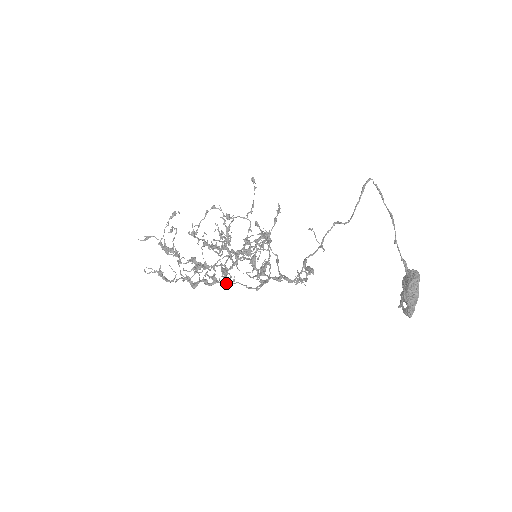
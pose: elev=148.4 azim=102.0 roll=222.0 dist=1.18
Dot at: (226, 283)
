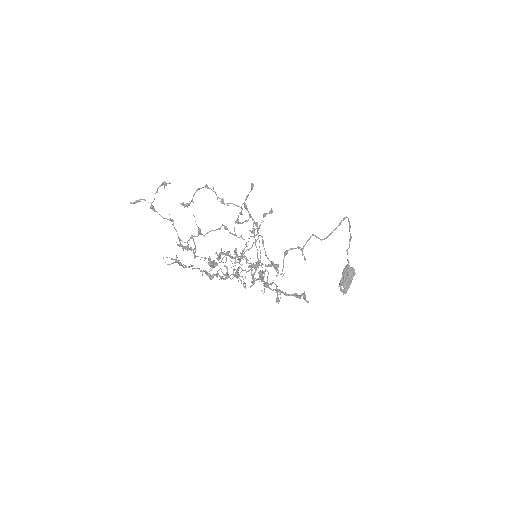
Dot at: occluded
